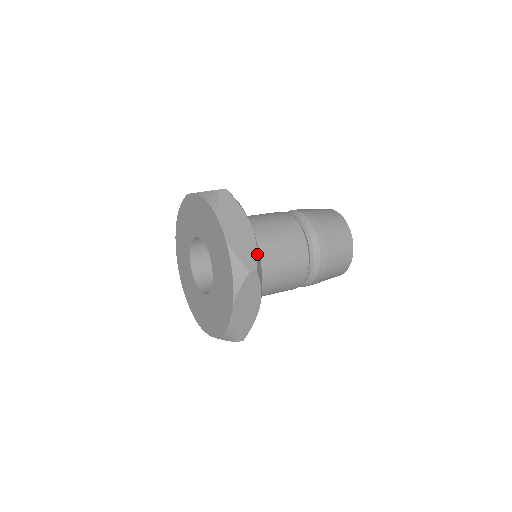
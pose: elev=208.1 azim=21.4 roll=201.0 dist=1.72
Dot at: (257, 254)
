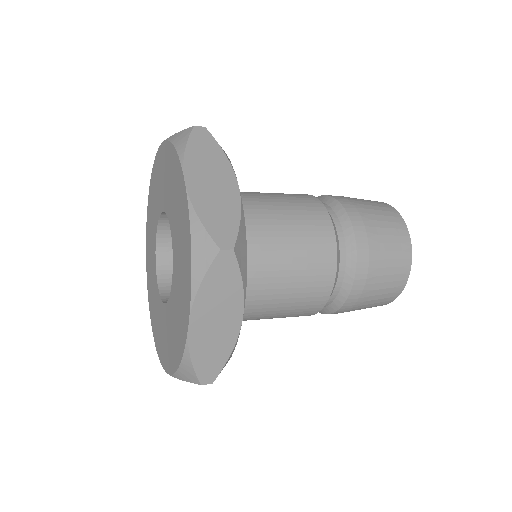
Dot at: (227, 361)
